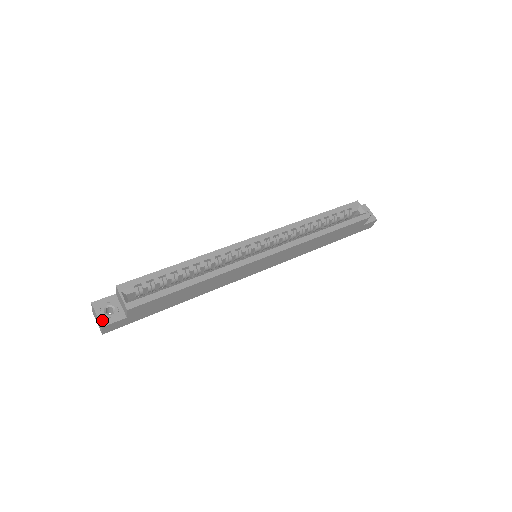
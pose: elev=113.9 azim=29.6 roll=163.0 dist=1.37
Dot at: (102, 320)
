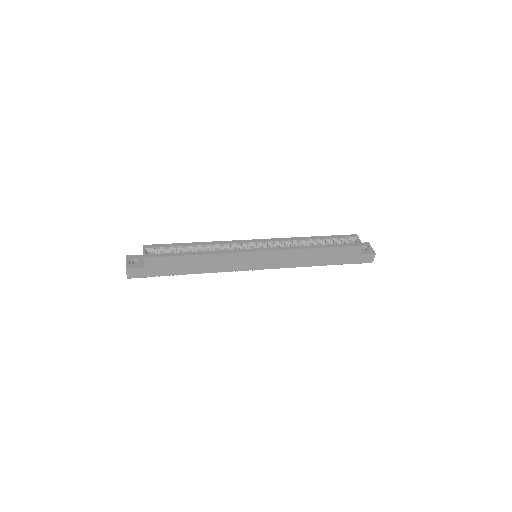
Dot at: (128, 265)
